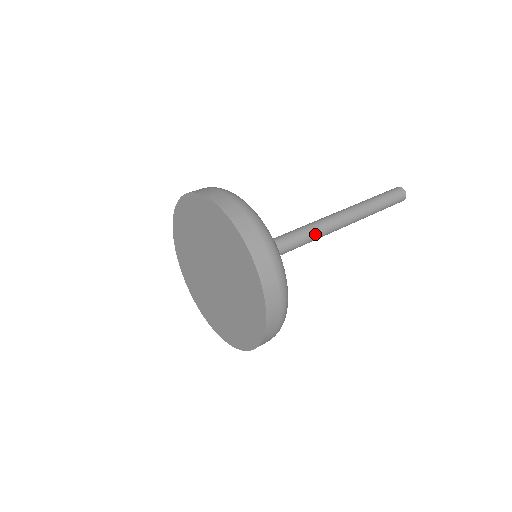
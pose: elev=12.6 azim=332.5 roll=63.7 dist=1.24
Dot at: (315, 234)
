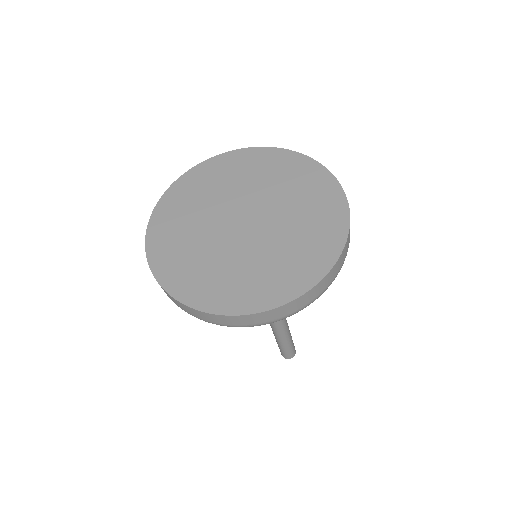
Dot at: occluded
